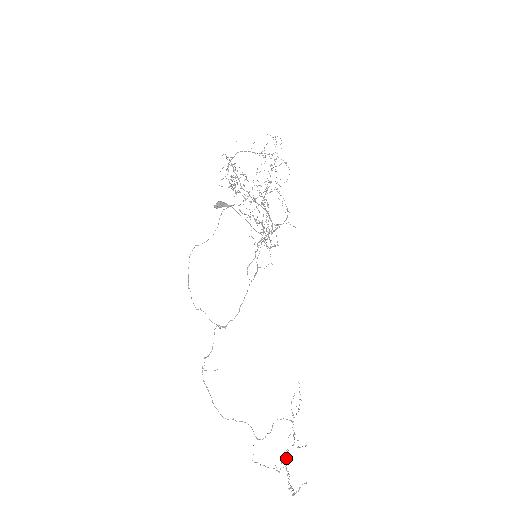
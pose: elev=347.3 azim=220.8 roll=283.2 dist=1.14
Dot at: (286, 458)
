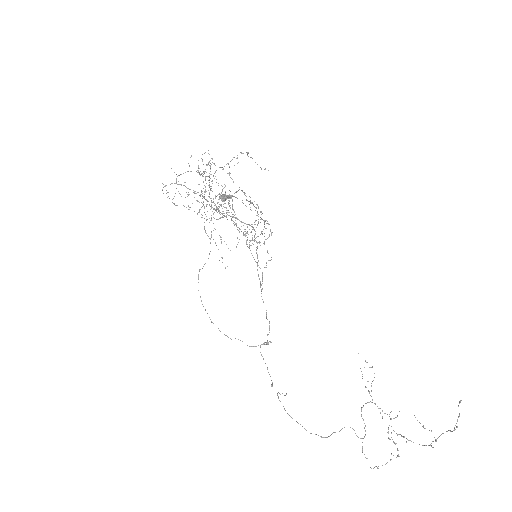
Dot at: (397, 434)
